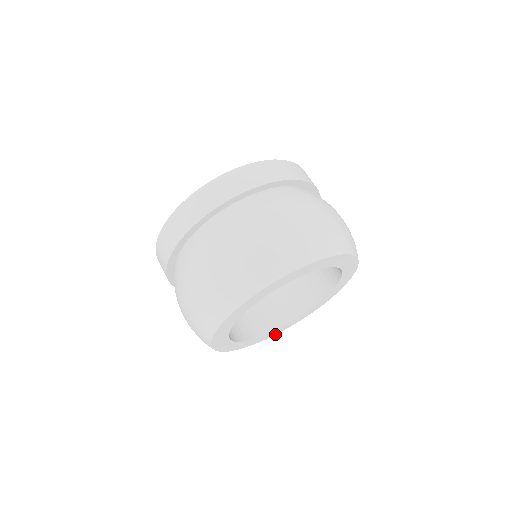
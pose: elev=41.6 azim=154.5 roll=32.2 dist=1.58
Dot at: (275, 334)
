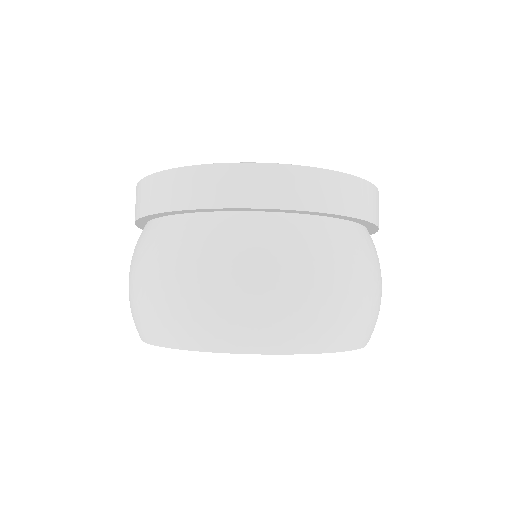
Dot at: occluded
